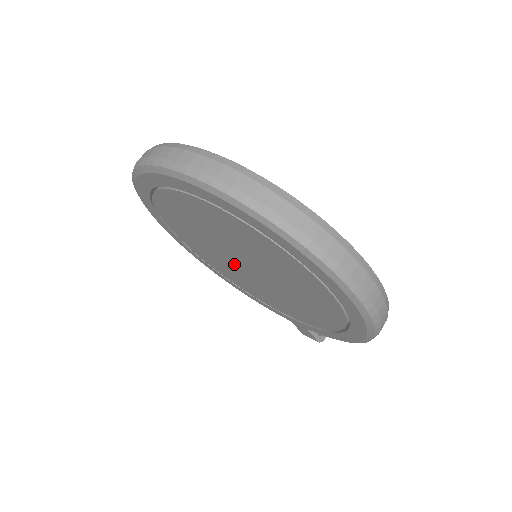
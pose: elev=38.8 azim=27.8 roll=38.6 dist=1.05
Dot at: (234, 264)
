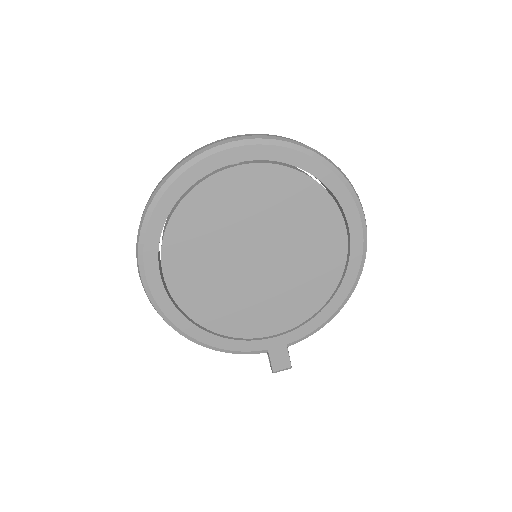
Dot at: (239, 270)
